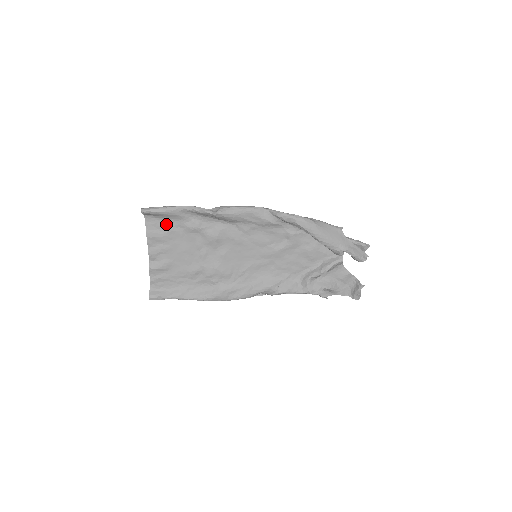
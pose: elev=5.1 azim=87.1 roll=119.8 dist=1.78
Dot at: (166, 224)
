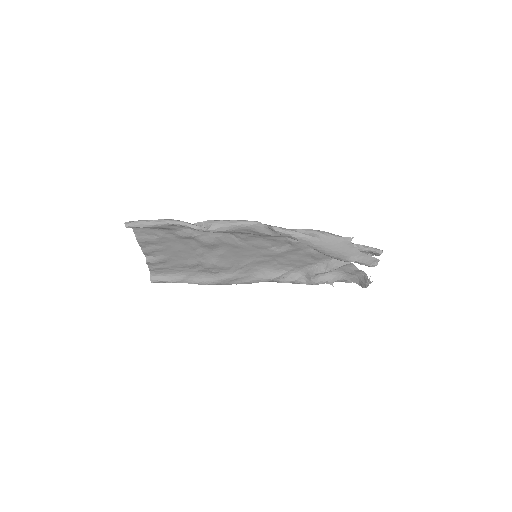
Dot at: (155, 232)
